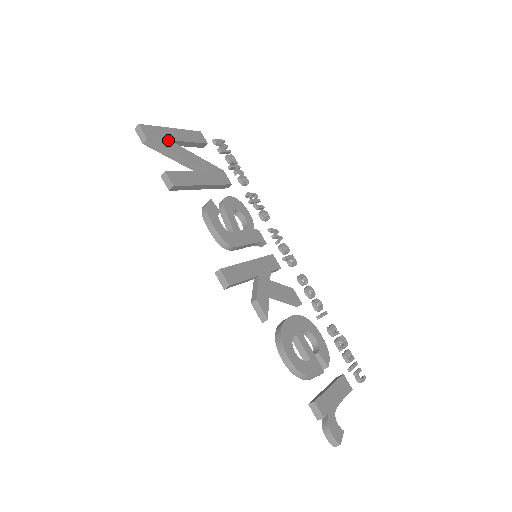
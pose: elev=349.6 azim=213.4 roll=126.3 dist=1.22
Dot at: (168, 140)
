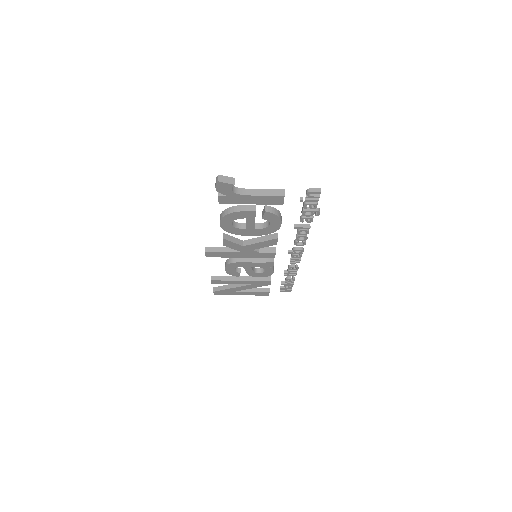
Dot at: occluded
